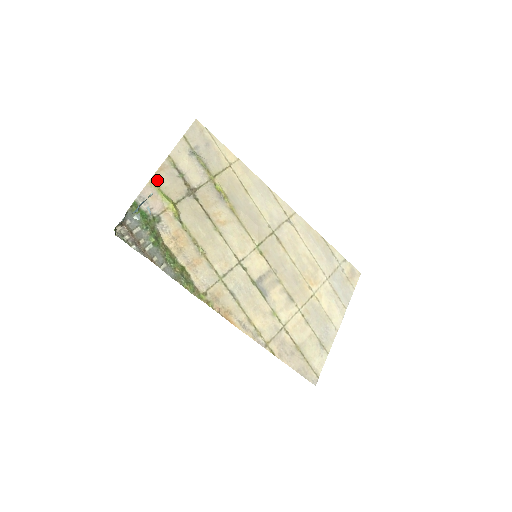
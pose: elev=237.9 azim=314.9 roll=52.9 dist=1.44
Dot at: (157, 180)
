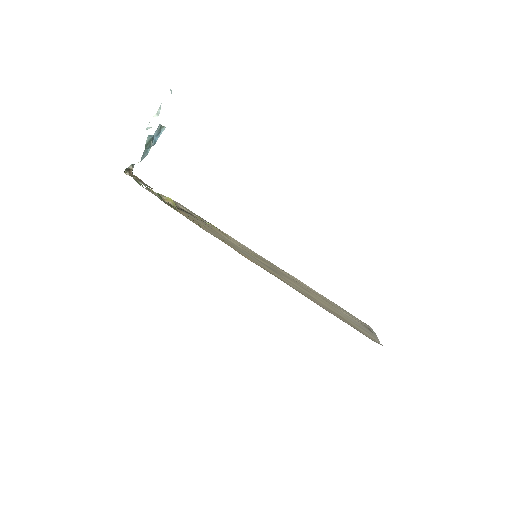
Dot at: occluded
